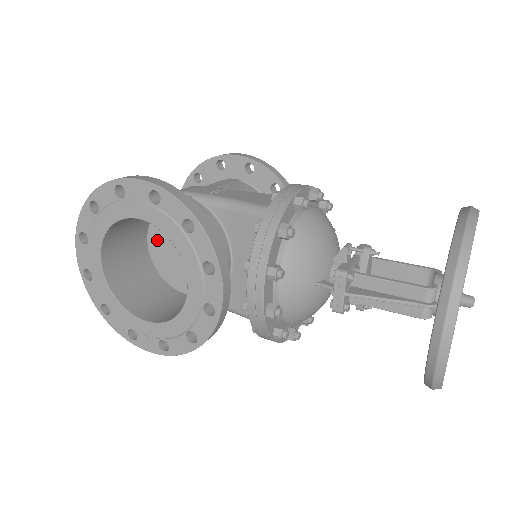
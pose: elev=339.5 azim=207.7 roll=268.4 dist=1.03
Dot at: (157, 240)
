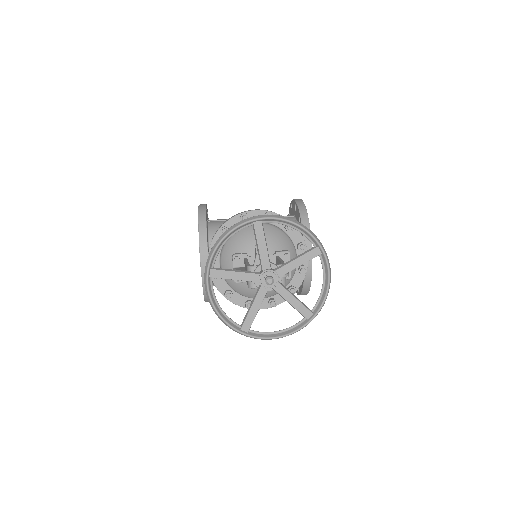
Dot at: occluded
